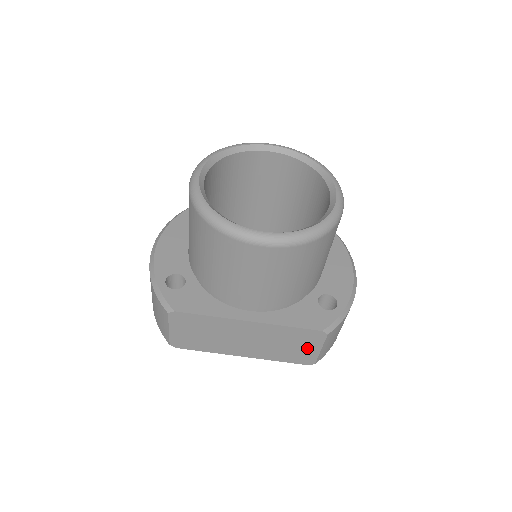
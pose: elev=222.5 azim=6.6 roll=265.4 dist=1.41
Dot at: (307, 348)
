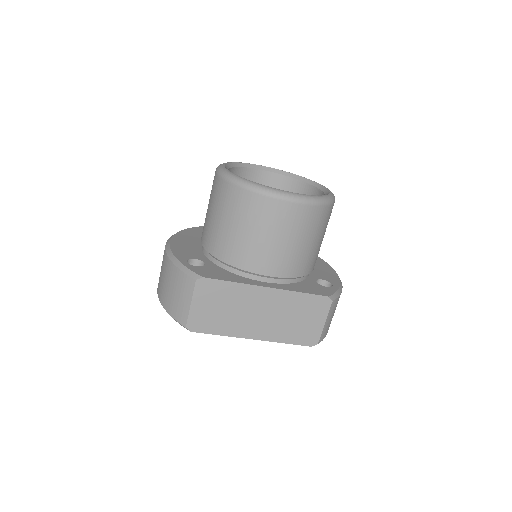
Dot at: (313, 321)
